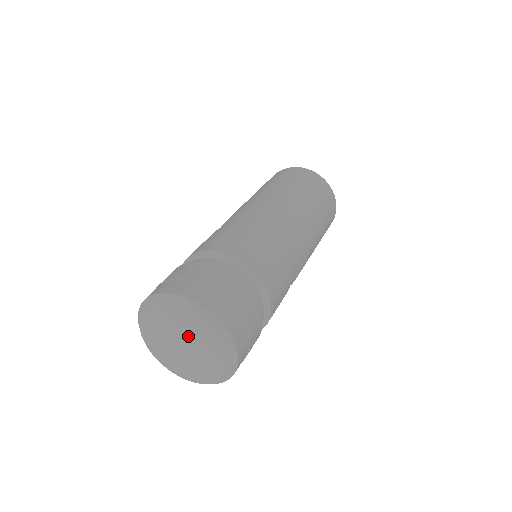
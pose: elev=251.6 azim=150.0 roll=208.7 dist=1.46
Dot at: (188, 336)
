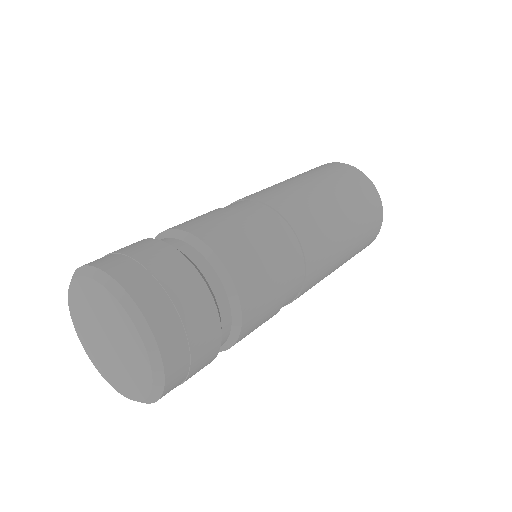
Dot at: (109, 327)
